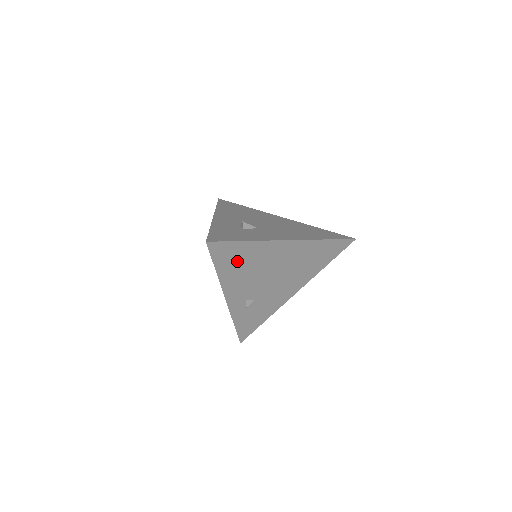
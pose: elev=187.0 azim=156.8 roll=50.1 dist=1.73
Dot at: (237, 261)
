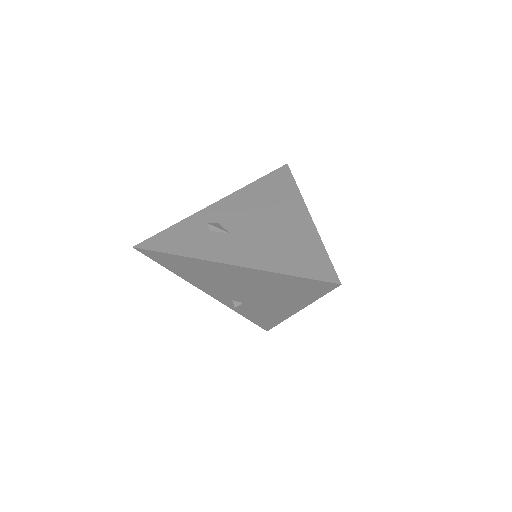
Dot at: (184, 268)
